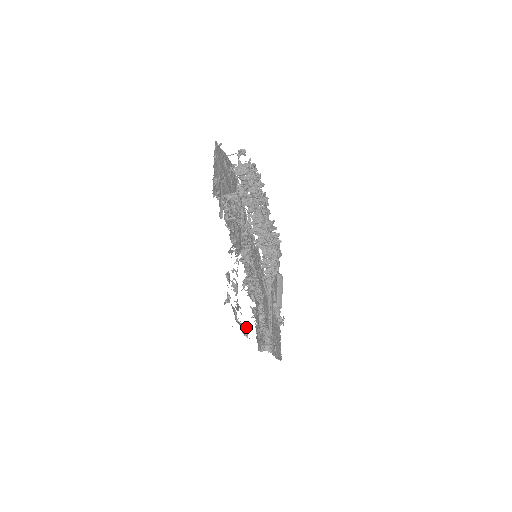
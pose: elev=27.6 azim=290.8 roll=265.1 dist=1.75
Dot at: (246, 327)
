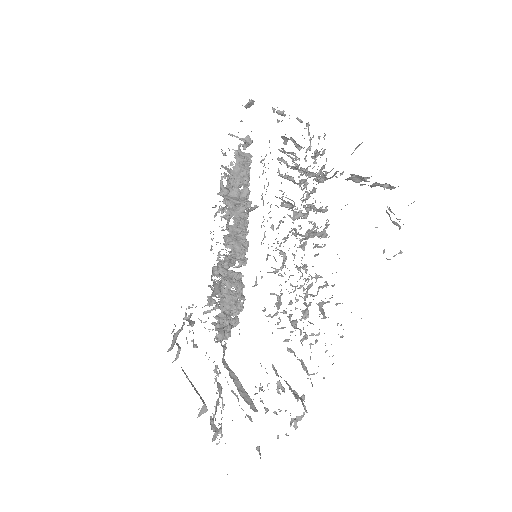
Dot at: occluded
